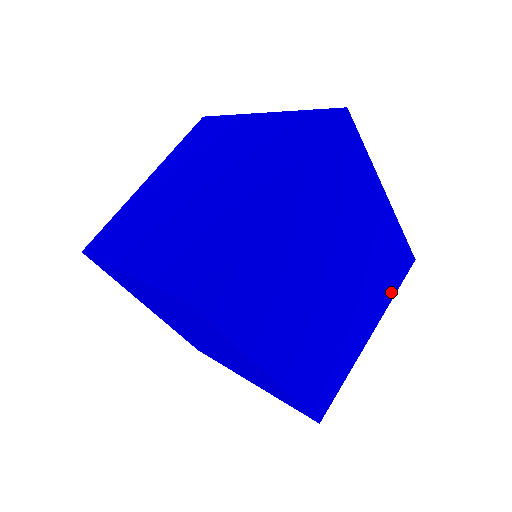
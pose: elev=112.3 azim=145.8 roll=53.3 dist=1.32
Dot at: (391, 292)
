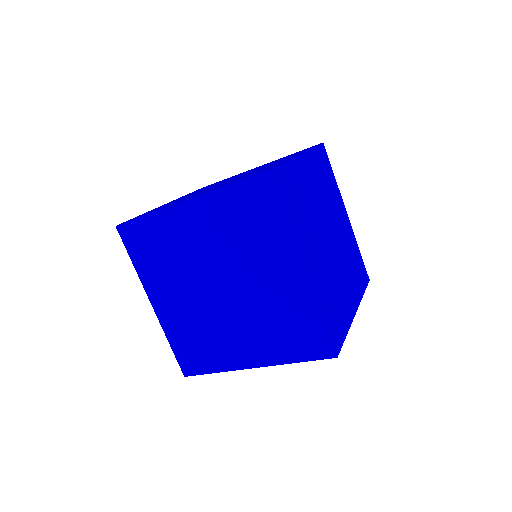
Dot at: (334, 180)
